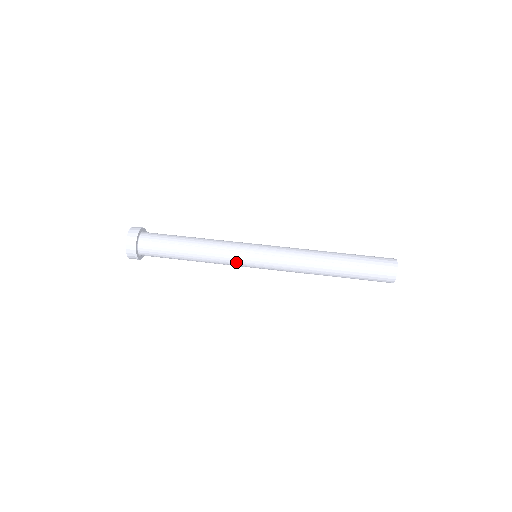
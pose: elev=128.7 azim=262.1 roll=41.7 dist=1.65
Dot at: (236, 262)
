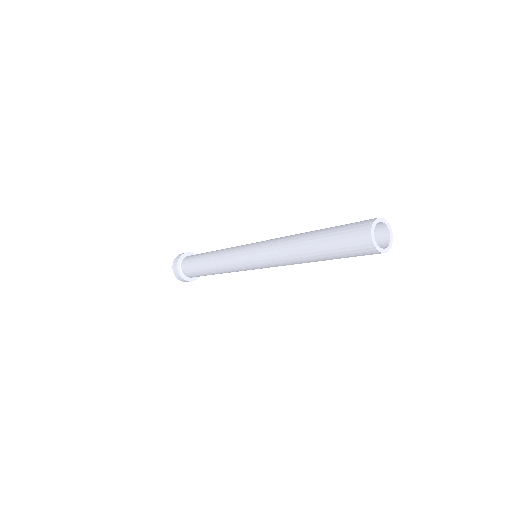
Dot at: (236, 249)
